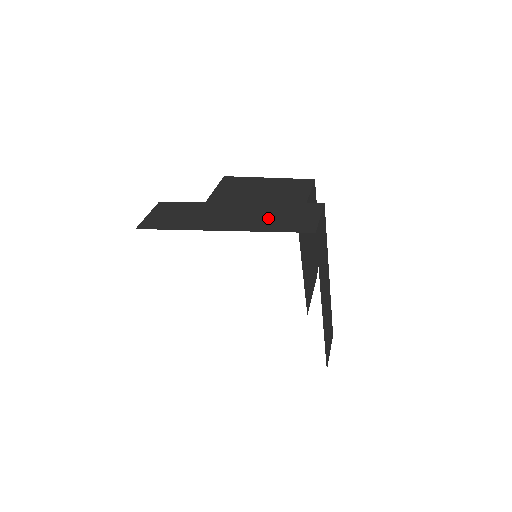
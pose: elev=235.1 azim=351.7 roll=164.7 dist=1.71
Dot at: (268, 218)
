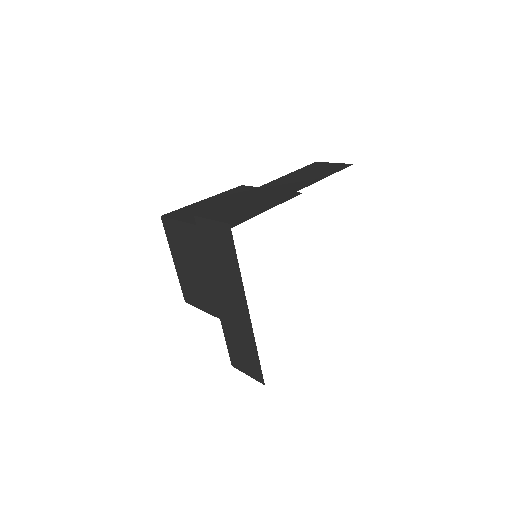
Dot at: (309, 176)
